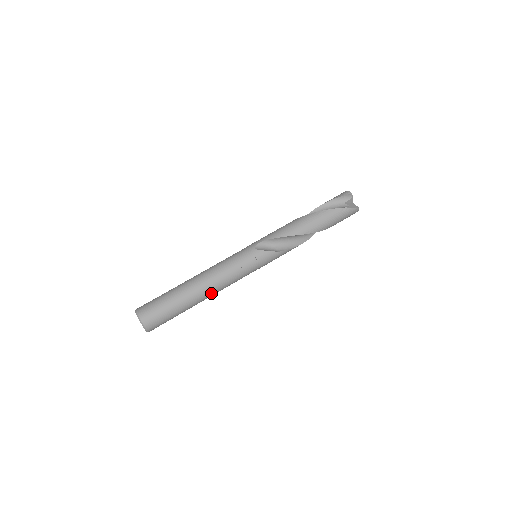
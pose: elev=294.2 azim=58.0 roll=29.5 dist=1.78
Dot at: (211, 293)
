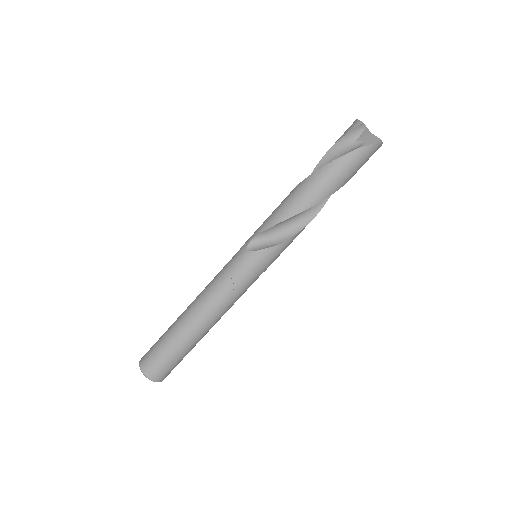
Dot at: (213, 321)
